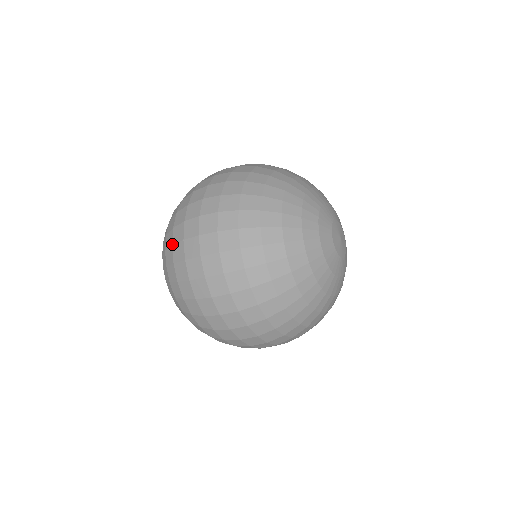
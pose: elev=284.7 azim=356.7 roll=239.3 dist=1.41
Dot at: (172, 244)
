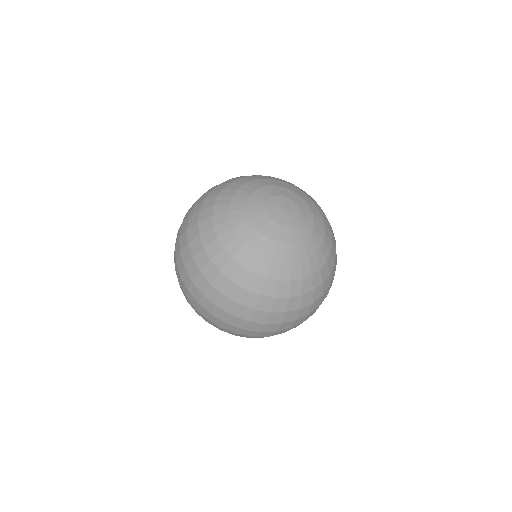
Dot at: occluded
